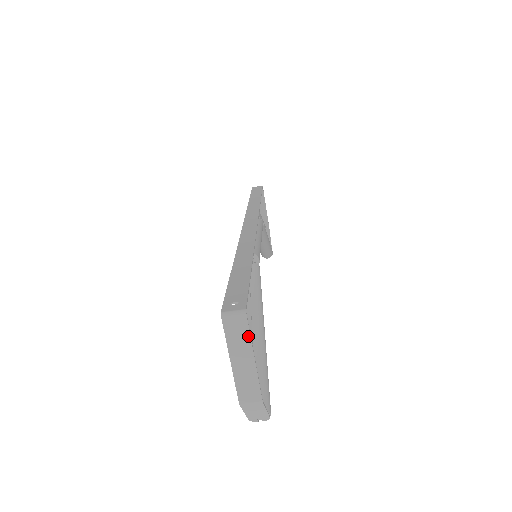
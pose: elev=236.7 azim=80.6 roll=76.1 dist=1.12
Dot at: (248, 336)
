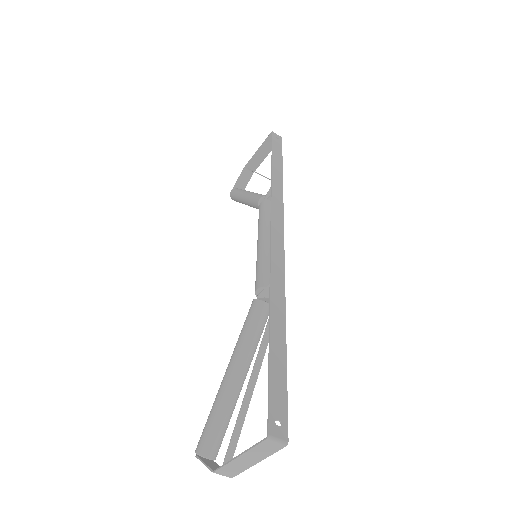
Dot at: (270, 454)
